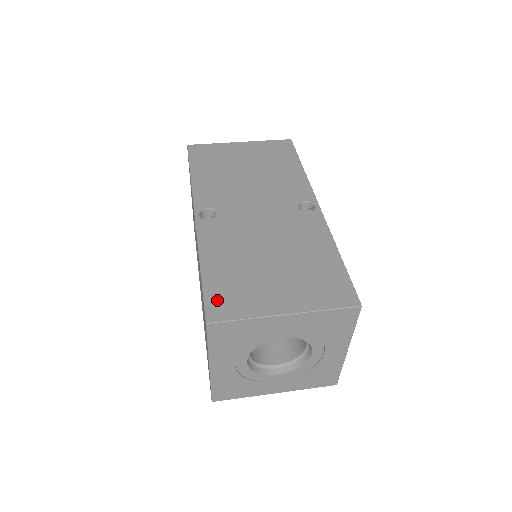
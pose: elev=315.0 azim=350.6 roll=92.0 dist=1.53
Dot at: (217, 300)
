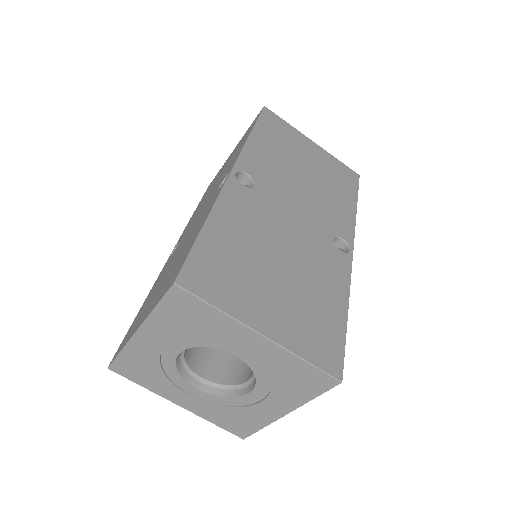
Dot at: occluded
